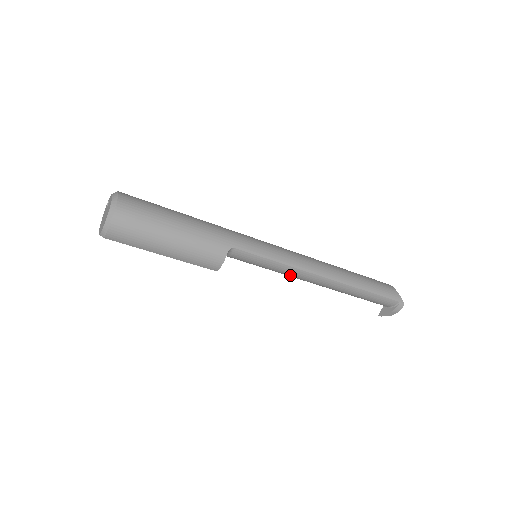
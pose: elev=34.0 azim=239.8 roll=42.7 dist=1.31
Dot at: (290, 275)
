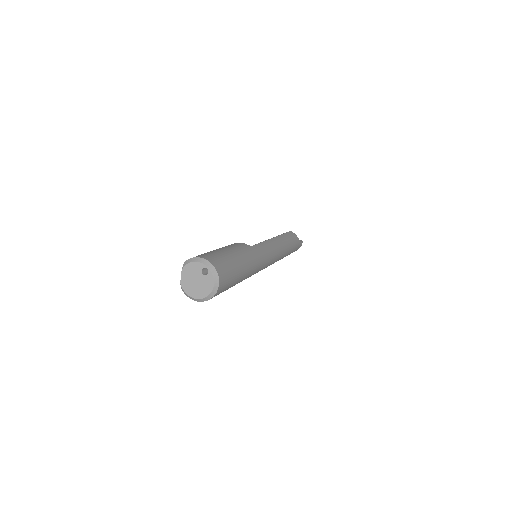
Dot at: occluded
